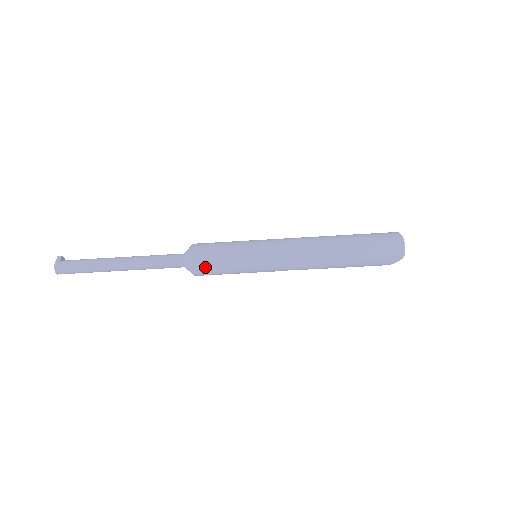
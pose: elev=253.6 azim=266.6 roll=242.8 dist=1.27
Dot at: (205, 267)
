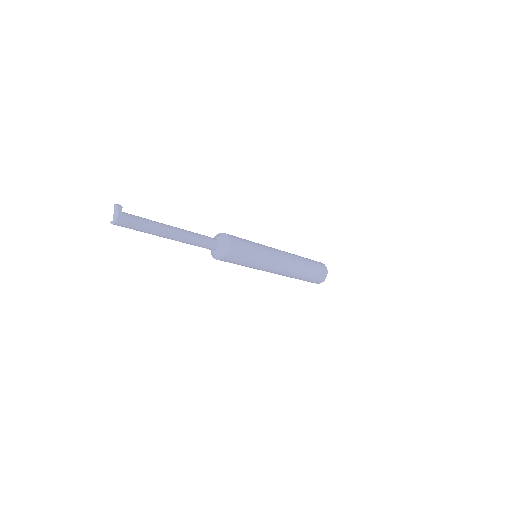
Dot at: (230, 260)
